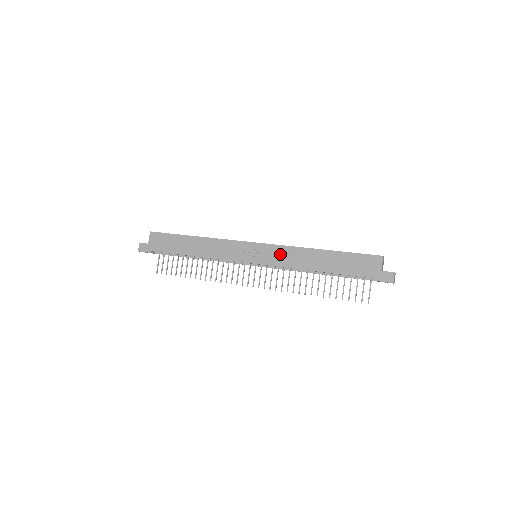
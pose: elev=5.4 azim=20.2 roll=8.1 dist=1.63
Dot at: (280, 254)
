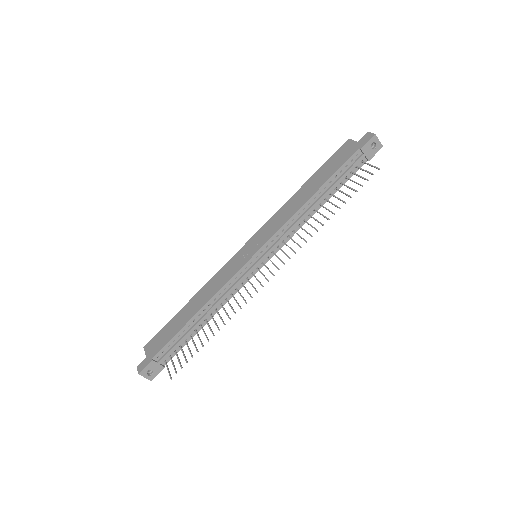
Dot at: (272, 225)
